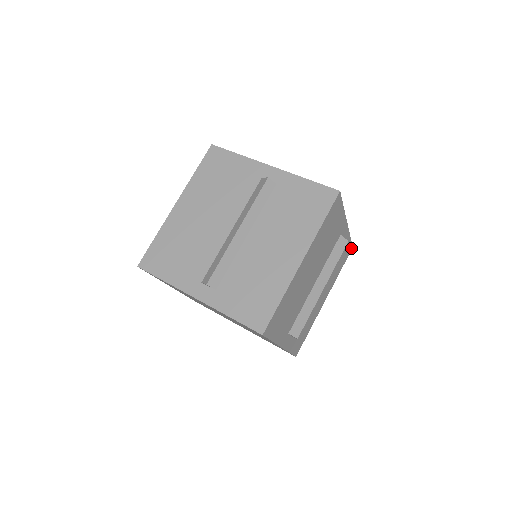
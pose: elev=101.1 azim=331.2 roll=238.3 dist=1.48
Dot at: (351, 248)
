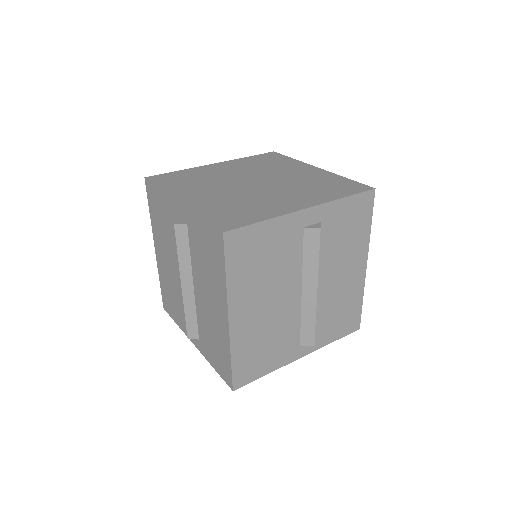
Dot at: (371, 192)
